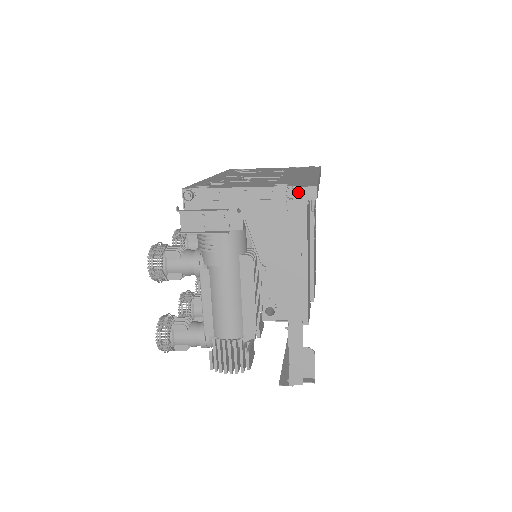
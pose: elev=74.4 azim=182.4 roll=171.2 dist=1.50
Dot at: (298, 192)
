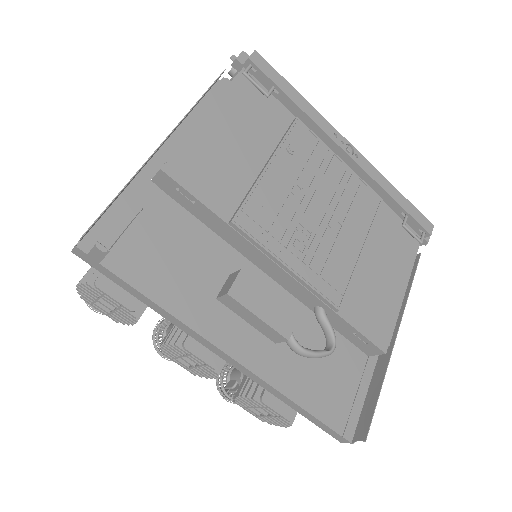
Dot at: occluded
